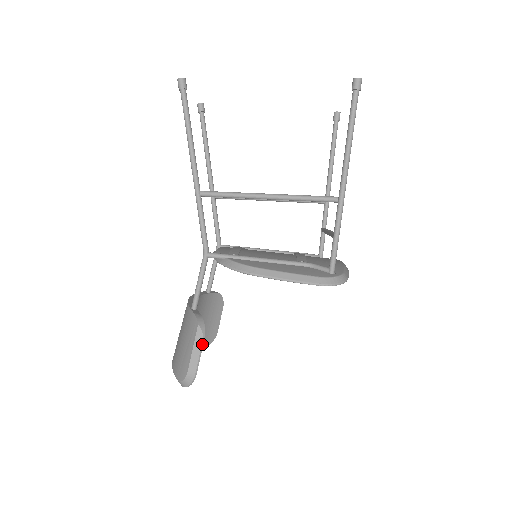
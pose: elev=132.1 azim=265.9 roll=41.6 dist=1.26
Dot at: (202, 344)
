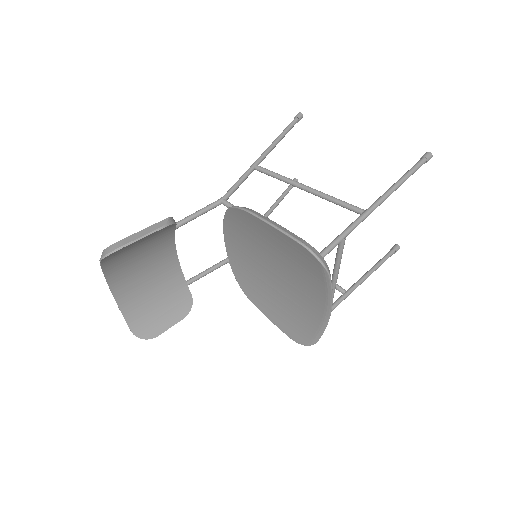
Dot at: (156, 230)
